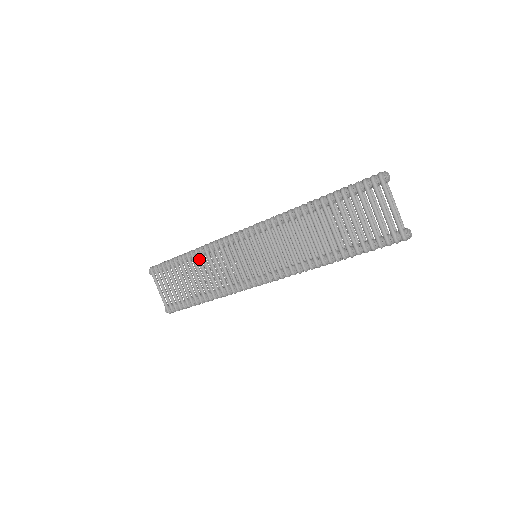
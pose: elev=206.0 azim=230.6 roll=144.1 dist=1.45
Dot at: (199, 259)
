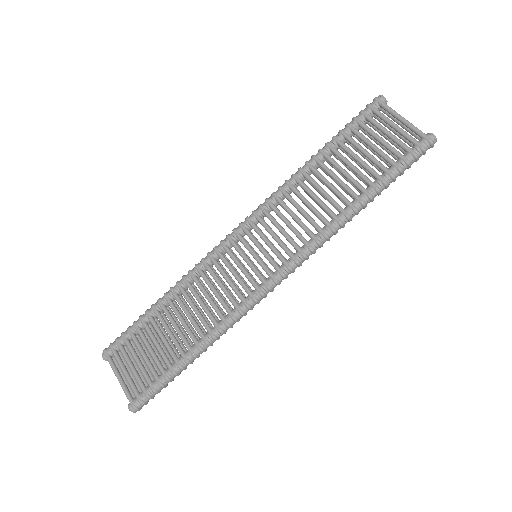
Dot at: (177, 297)
